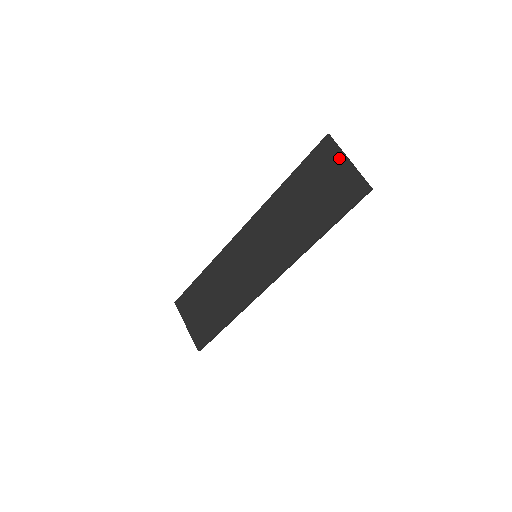
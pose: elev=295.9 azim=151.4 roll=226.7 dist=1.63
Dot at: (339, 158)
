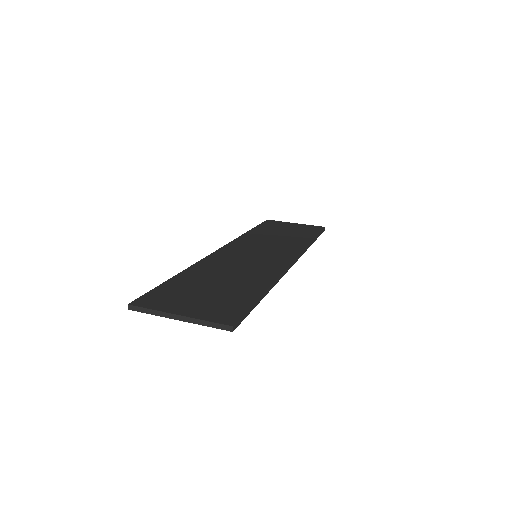
Dot at: (287, 223)
